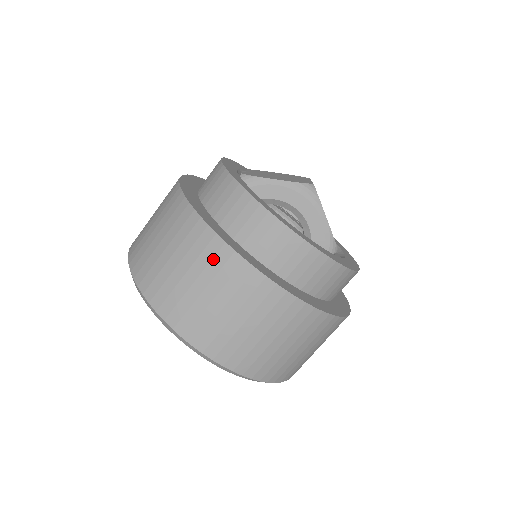
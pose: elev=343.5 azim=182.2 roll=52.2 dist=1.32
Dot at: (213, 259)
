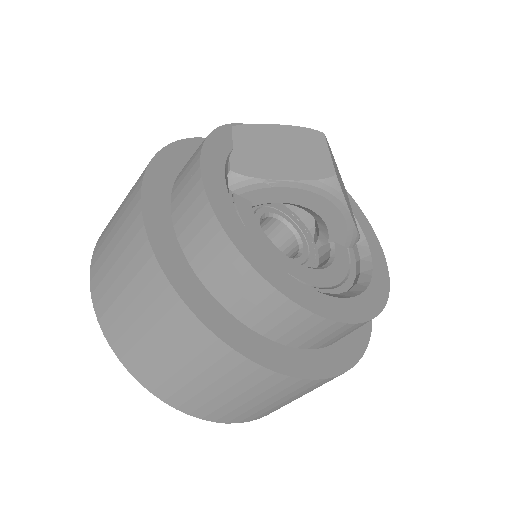
Dot at: (218, 362)
